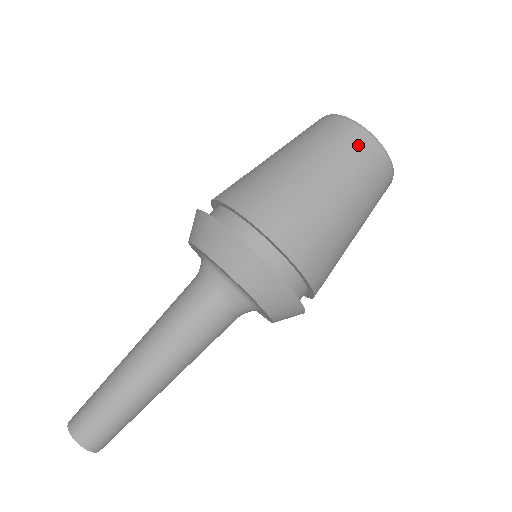
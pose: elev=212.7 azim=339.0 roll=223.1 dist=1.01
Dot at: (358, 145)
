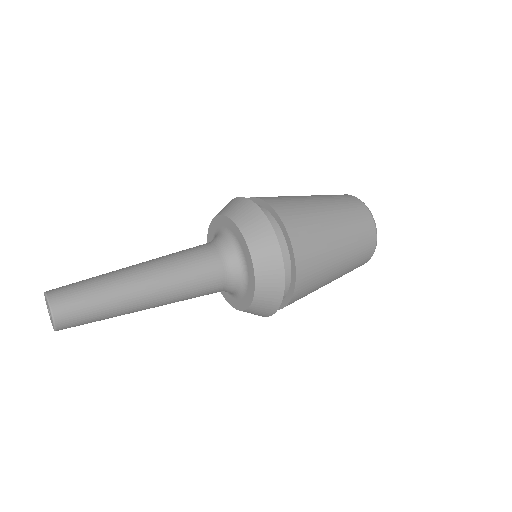
Dot at: (363, 218)
